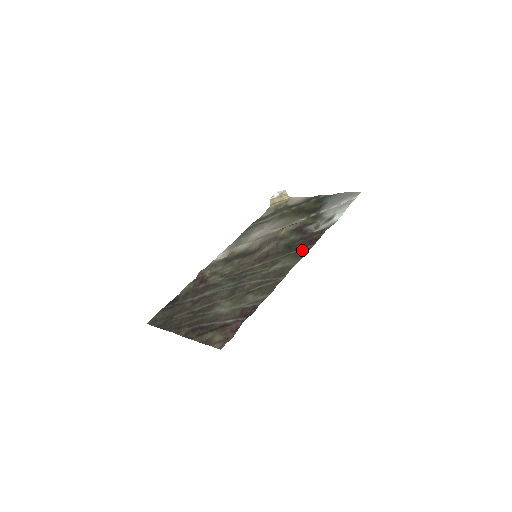
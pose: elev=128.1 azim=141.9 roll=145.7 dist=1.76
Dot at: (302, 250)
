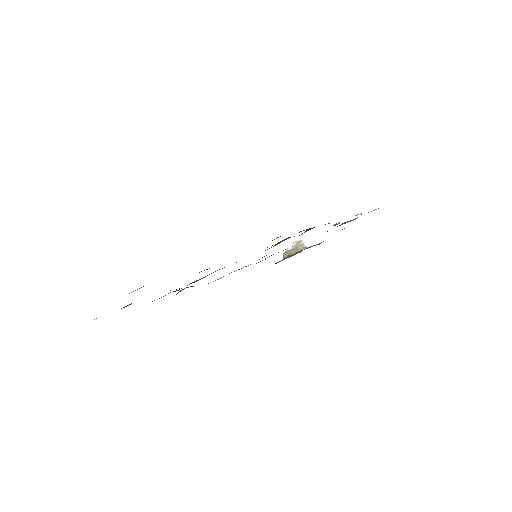
Dot at: occluded
